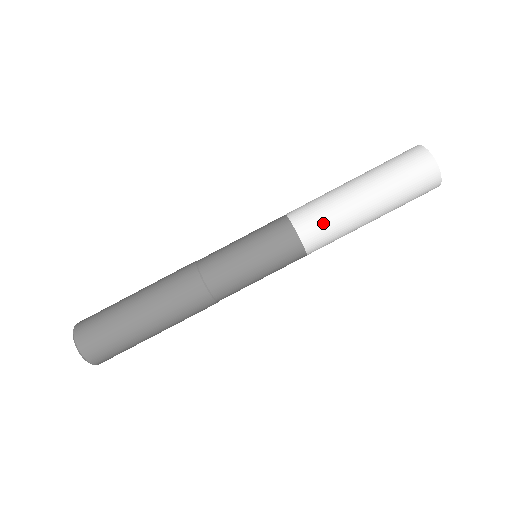
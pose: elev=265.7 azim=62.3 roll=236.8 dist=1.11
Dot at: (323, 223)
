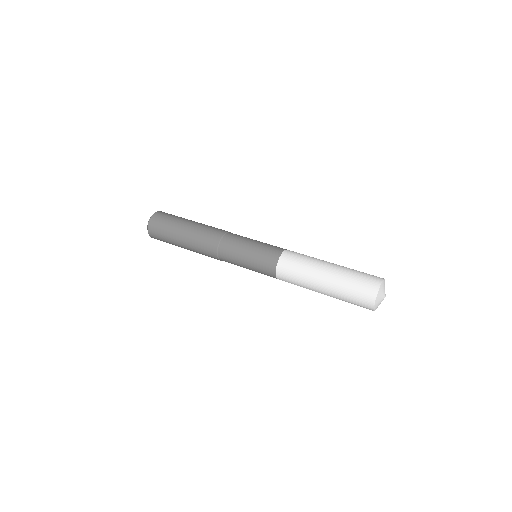
Dot at: (300, 256)
